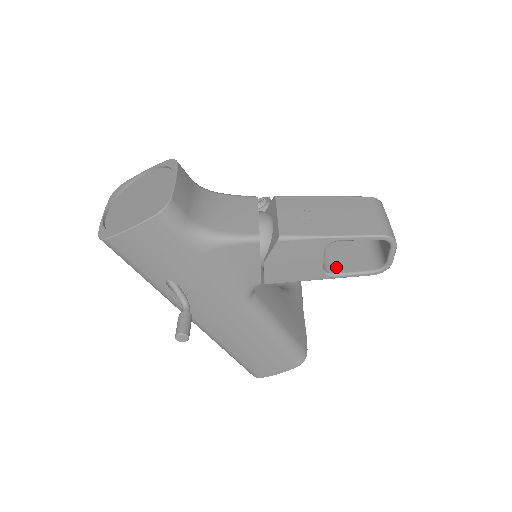
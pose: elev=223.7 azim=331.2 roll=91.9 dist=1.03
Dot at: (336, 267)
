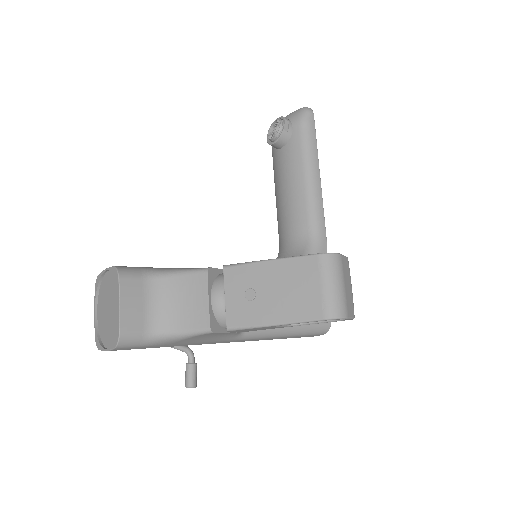
Dot at: occluded
